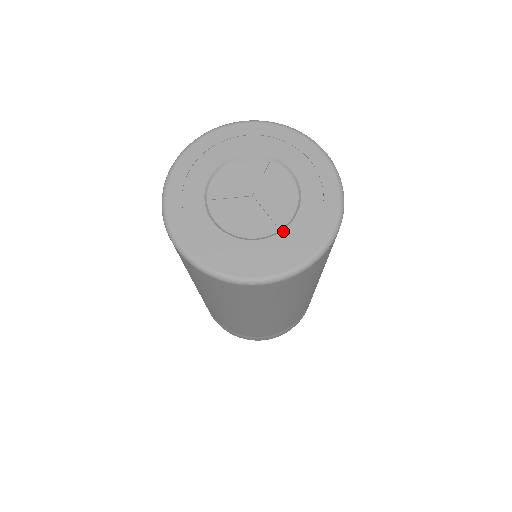
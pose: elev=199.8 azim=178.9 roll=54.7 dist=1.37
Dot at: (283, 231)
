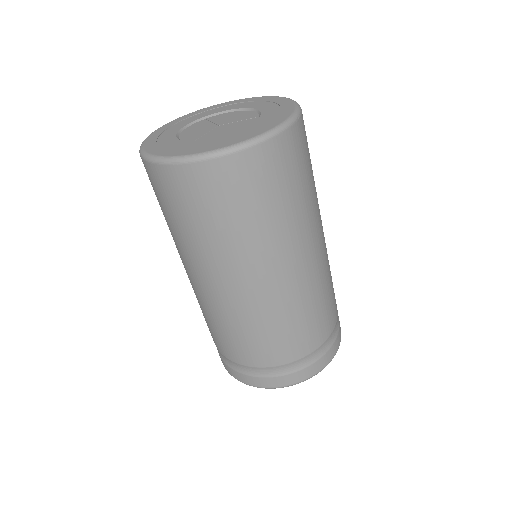
Dot at: (262, 114)
